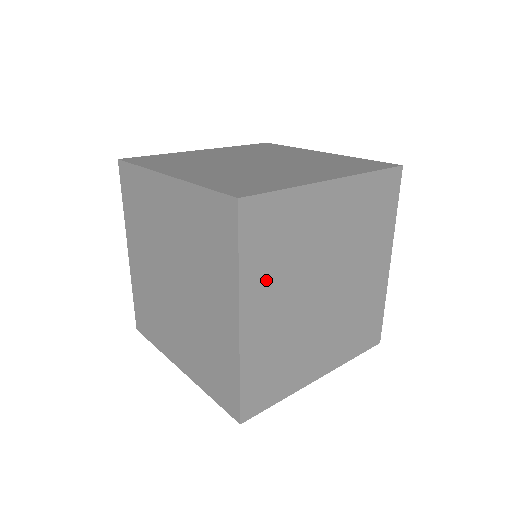
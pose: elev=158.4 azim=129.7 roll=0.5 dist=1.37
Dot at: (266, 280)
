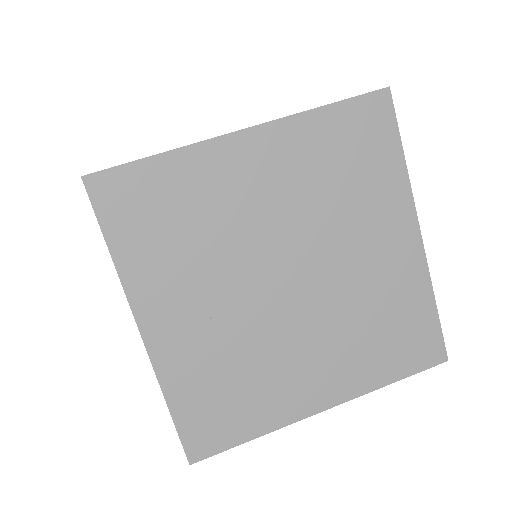
Dot at: occluded
